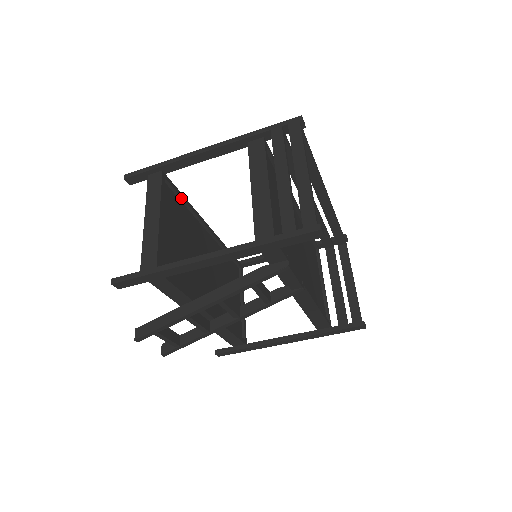
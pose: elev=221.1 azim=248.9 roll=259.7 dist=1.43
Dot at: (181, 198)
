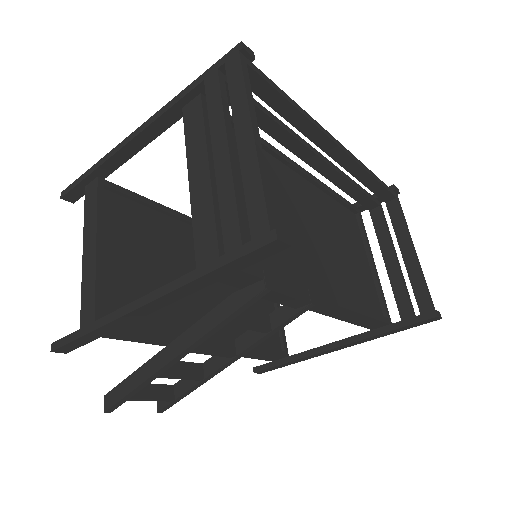
Dot at: (142, 202)
